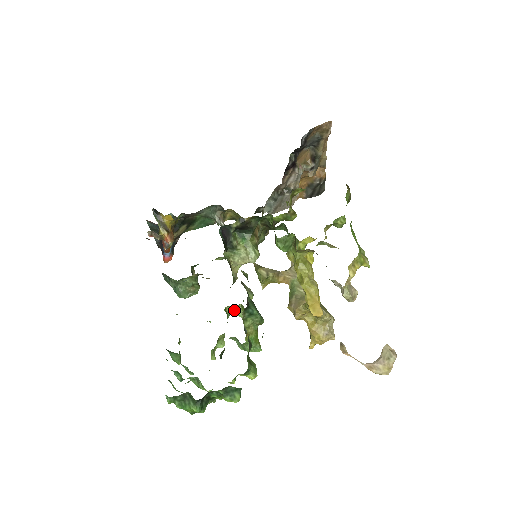
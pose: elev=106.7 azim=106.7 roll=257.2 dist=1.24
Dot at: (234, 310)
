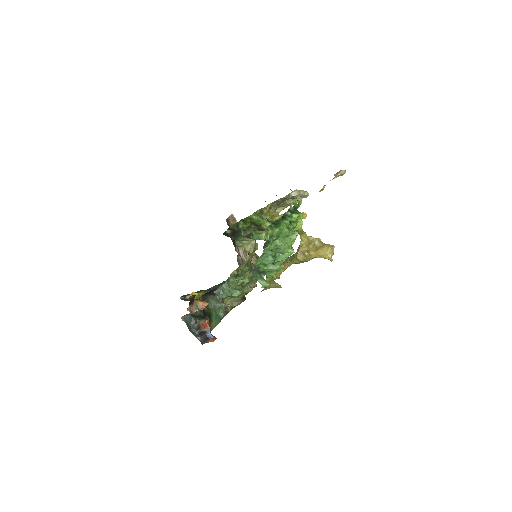
Dot at: occluded
